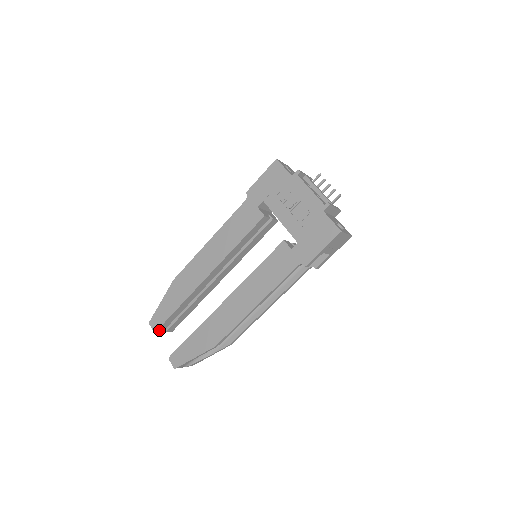
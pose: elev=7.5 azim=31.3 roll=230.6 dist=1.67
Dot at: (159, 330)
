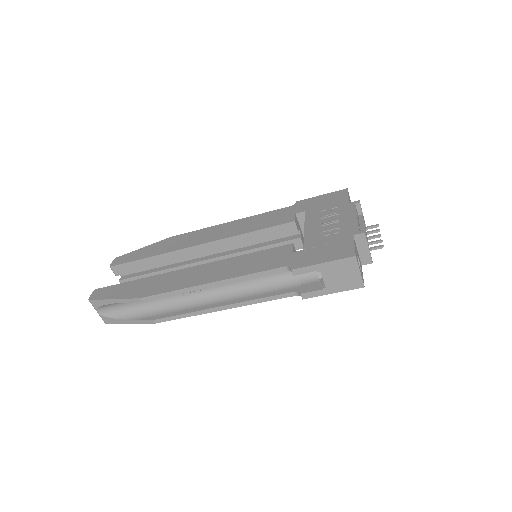
Dot at: (115, 269)
